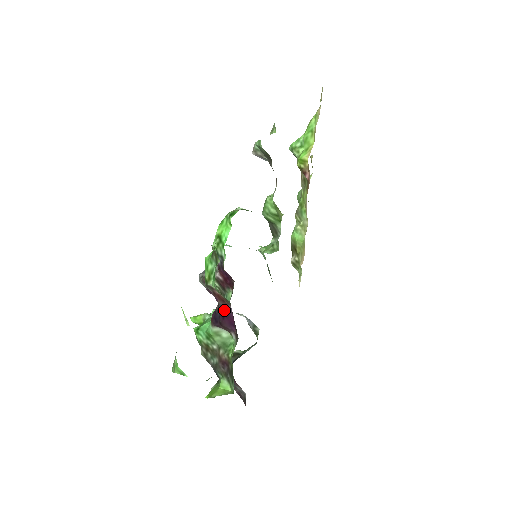
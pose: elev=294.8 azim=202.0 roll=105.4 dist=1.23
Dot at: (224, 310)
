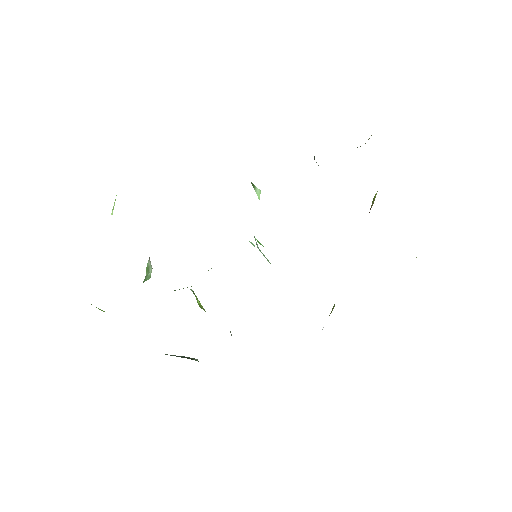
Dot at: occluded
